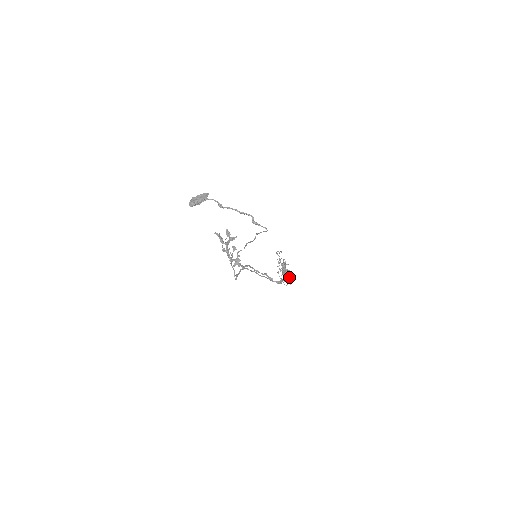
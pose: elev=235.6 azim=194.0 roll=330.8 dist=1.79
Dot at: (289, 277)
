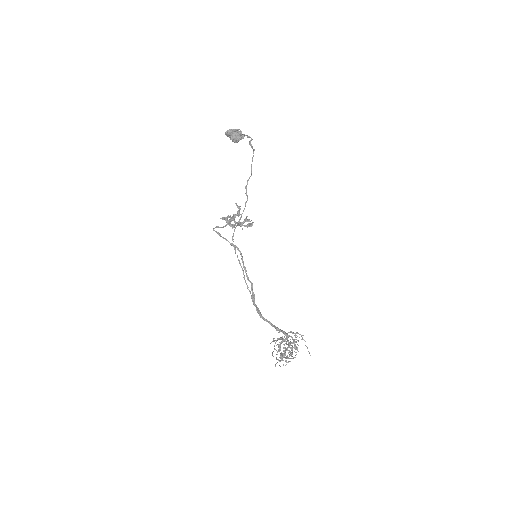
Dot at: (286, 357)
